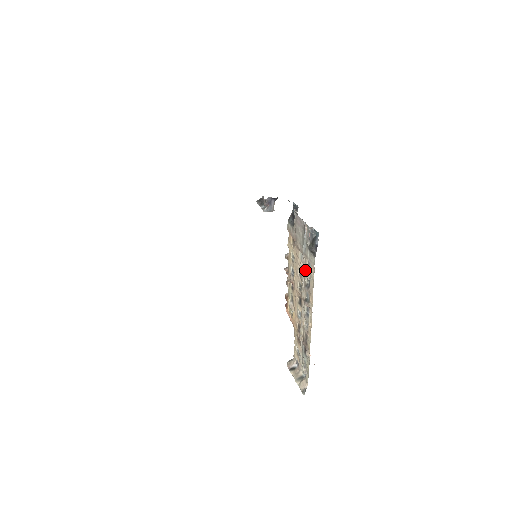
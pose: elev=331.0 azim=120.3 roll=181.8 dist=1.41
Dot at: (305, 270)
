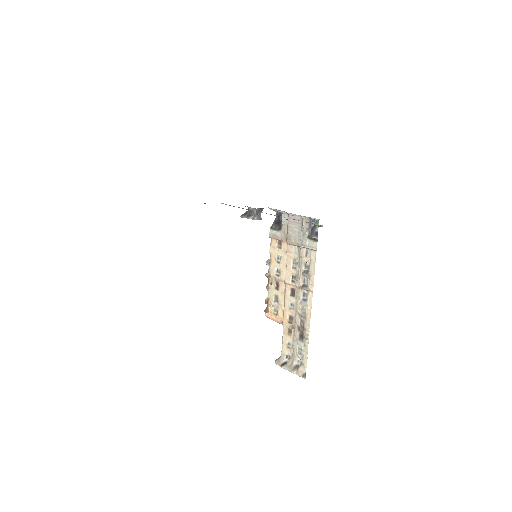
Dot at: (302, 259)
